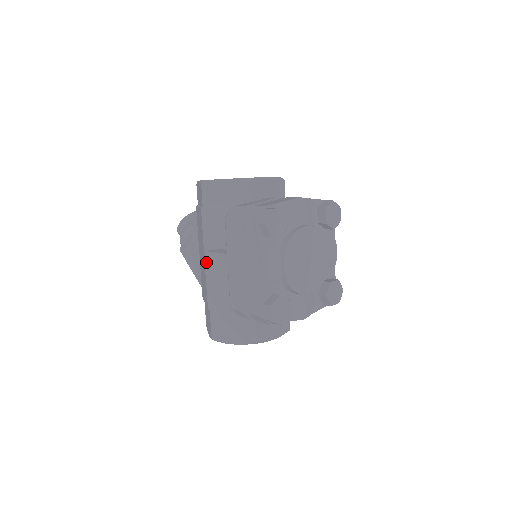
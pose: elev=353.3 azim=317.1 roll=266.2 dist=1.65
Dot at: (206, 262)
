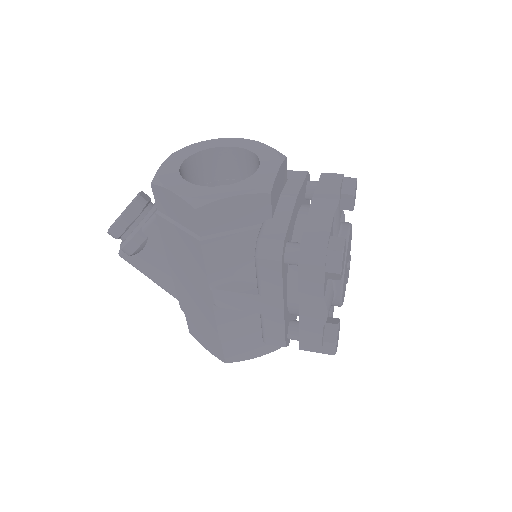
Dot at: (216, 300)
